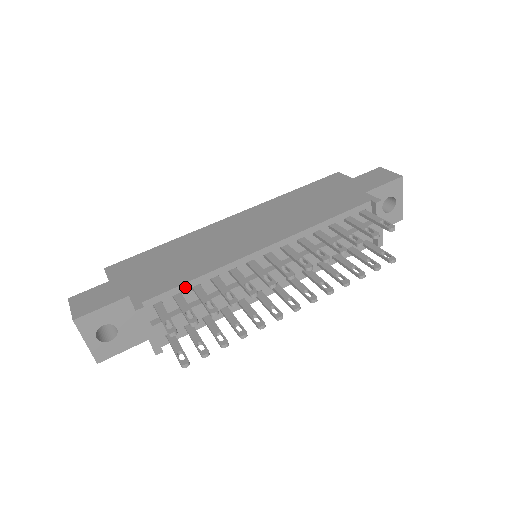
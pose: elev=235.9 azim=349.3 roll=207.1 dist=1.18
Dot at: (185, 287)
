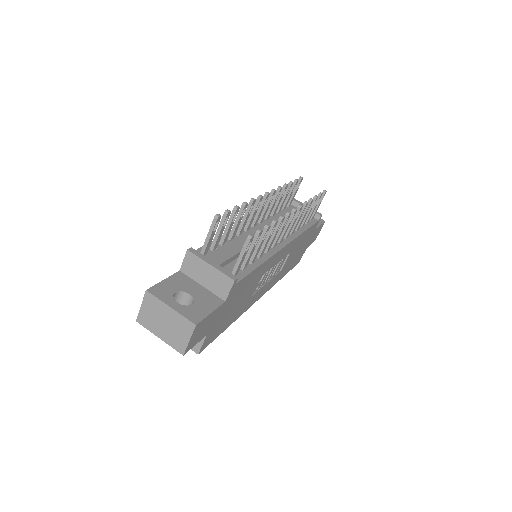
Dot at: occluded
